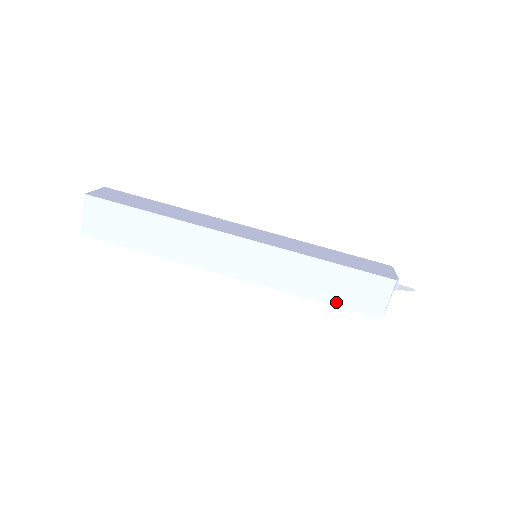
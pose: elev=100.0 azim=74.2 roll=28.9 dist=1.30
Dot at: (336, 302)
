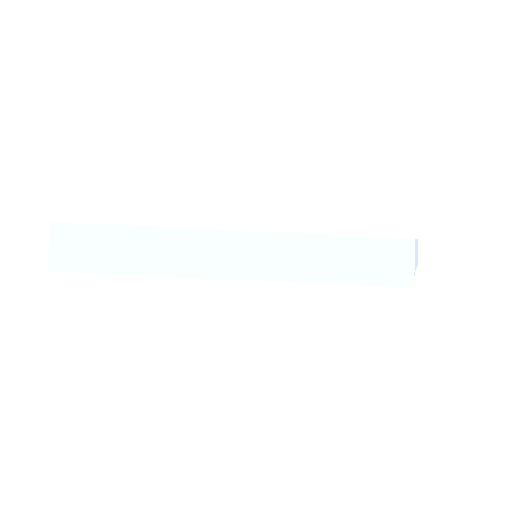
Dot at: occluded
